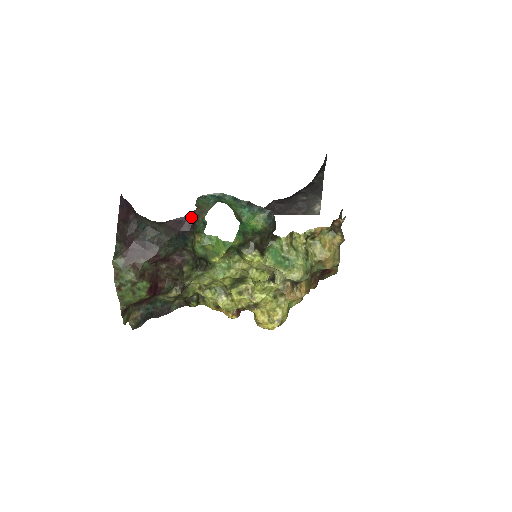
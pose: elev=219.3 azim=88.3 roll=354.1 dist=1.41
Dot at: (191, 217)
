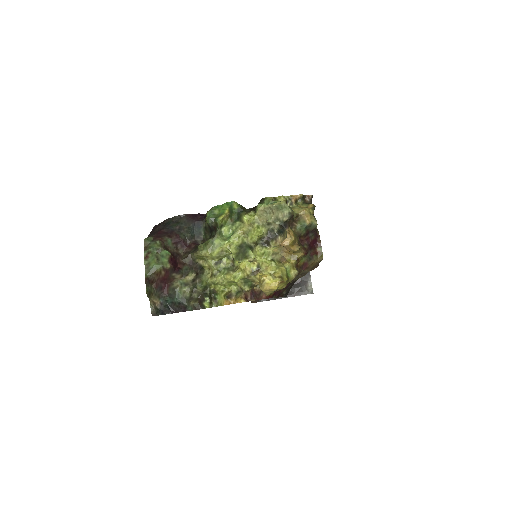
Dot at: (204, 215)
